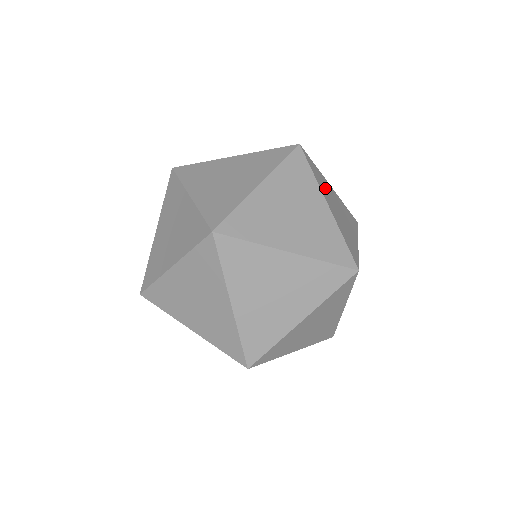
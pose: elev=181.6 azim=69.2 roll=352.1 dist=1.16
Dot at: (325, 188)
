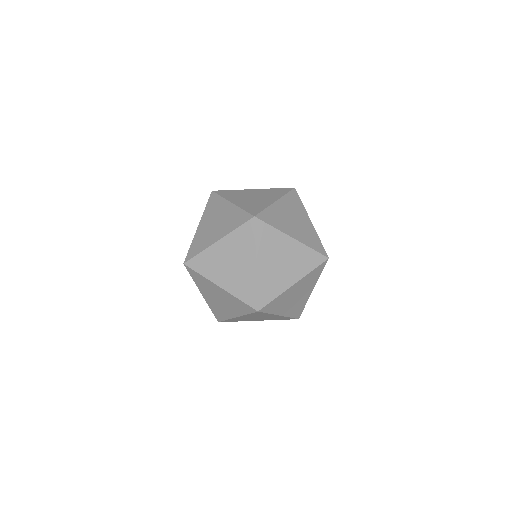
Dot at: occluded
